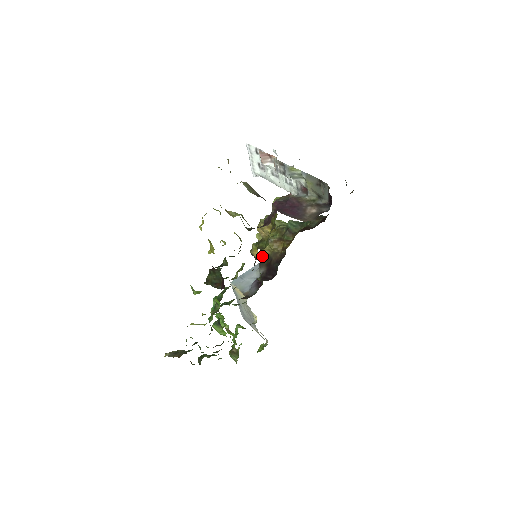
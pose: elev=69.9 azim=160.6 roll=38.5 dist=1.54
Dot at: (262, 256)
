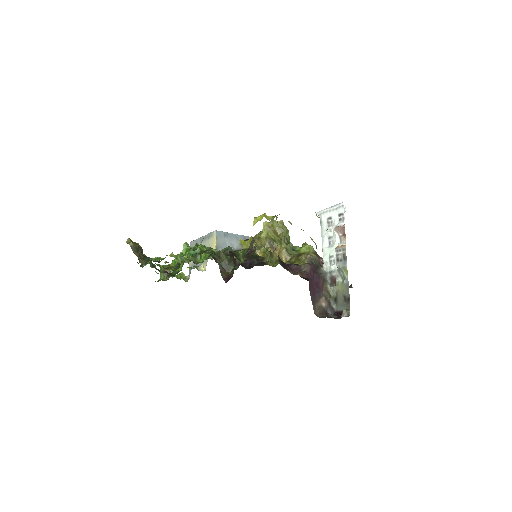
Dot at: (253, 240)
